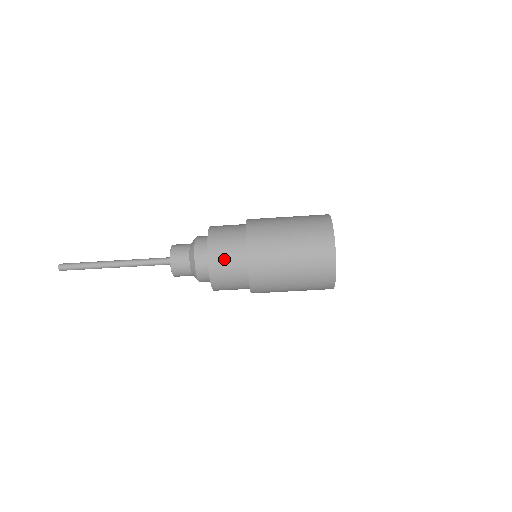
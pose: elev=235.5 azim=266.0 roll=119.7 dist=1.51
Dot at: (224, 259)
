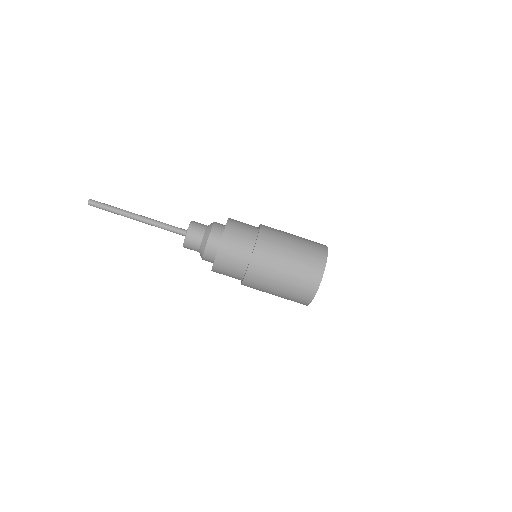
Dot at: (235, 242)
